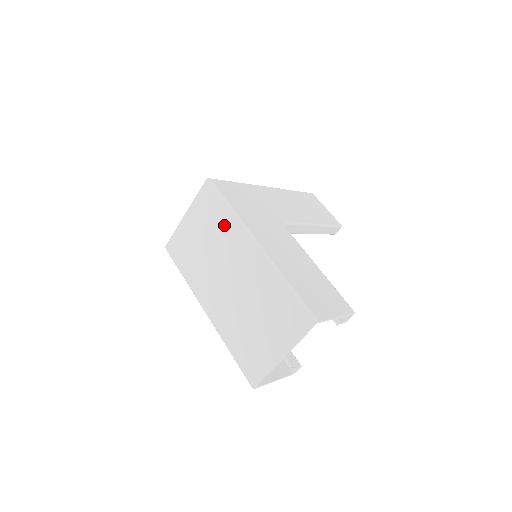
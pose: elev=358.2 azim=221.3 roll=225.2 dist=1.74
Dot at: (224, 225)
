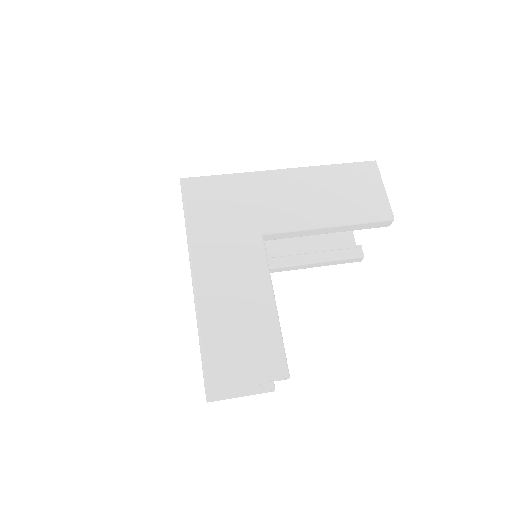
Dot at: occluded
